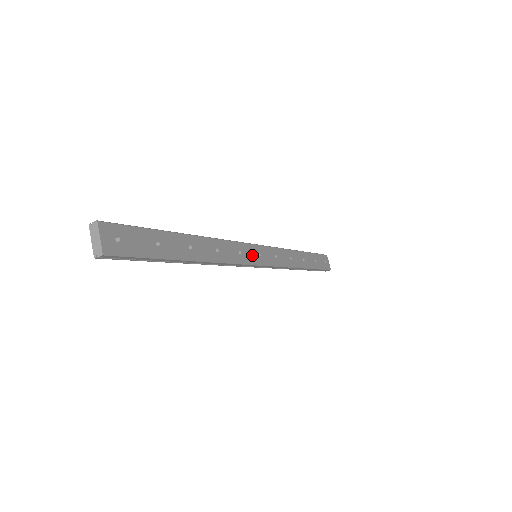
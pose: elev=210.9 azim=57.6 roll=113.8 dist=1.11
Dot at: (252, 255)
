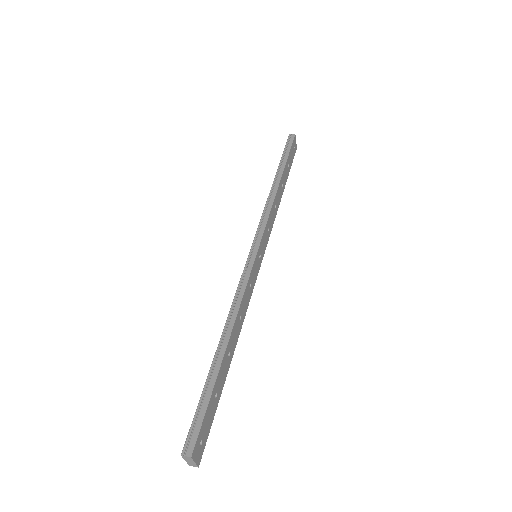
Dot at: (256, 268)
